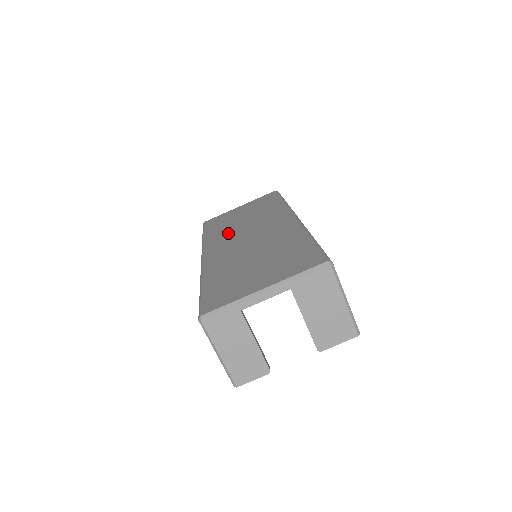
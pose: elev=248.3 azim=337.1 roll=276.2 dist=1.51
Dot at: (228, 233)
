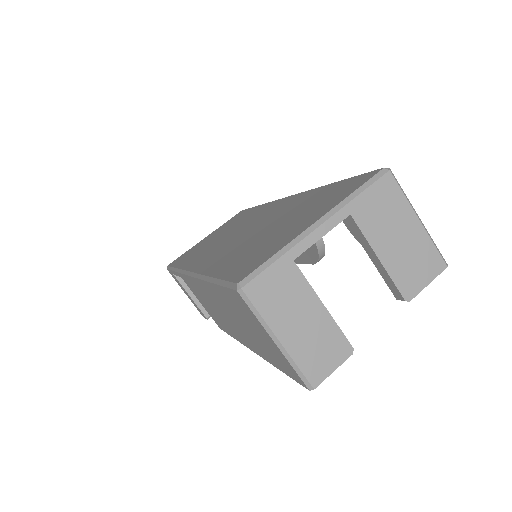
Dot at: (209, 248)
